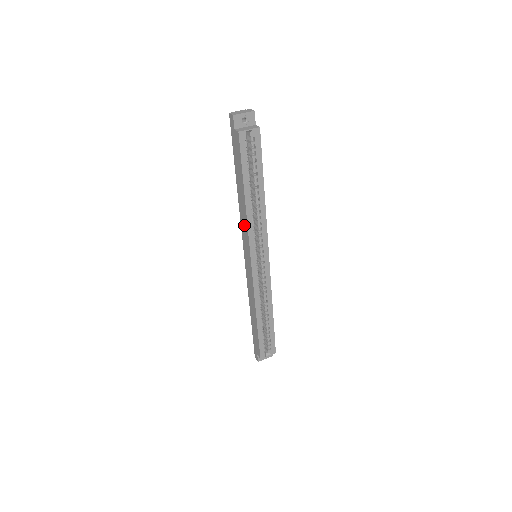
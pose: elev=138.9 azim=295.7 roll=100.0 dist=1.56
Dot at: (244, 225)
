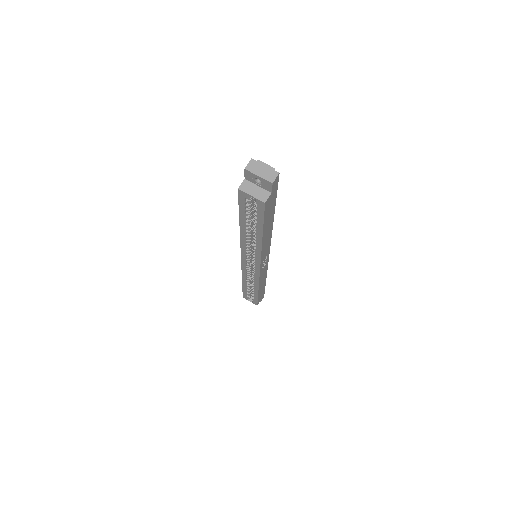
Dot at: occluded
